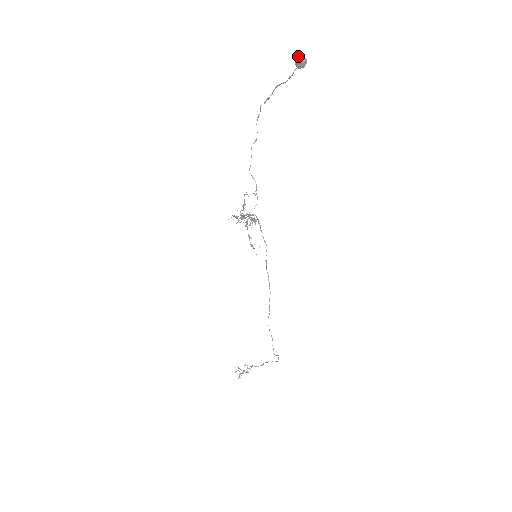
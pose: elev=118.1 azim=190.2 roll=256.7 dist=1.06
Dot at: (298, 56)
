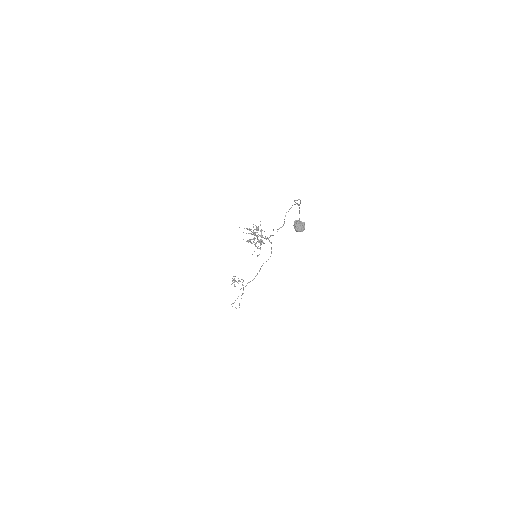
Dot at: (297, 222)
